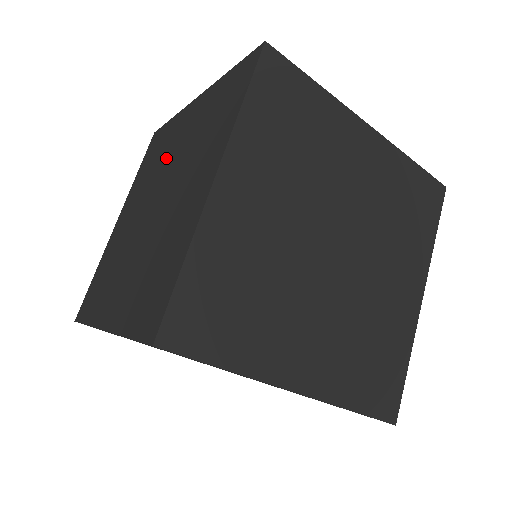
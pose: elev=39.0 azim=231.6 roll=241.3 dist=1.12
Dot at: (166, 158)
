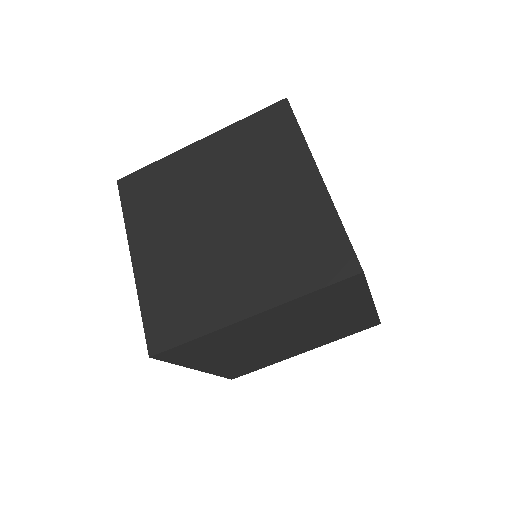
Dot at: (262, 184)
